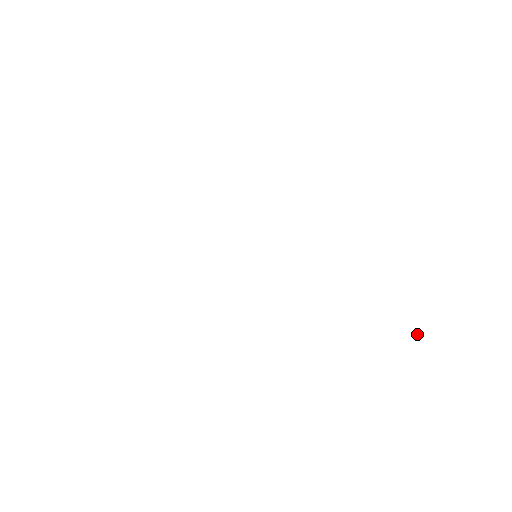
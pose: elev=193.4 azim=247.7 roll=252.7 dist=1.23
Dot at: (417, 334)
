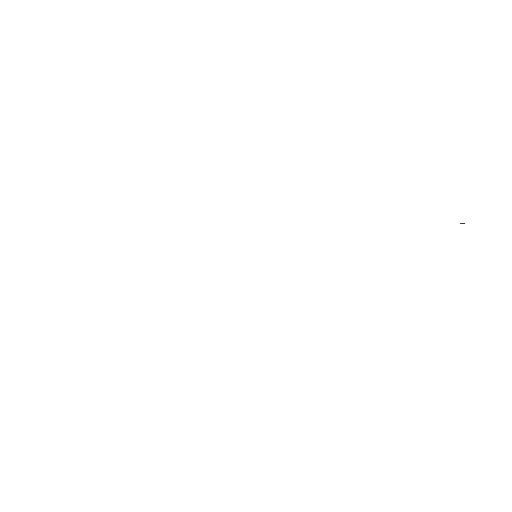
Dot at: occluded
